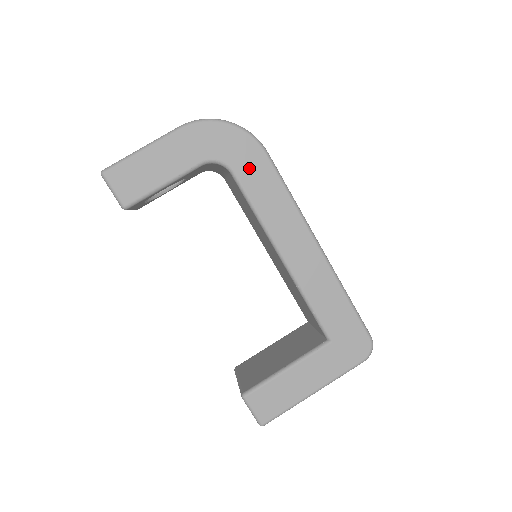
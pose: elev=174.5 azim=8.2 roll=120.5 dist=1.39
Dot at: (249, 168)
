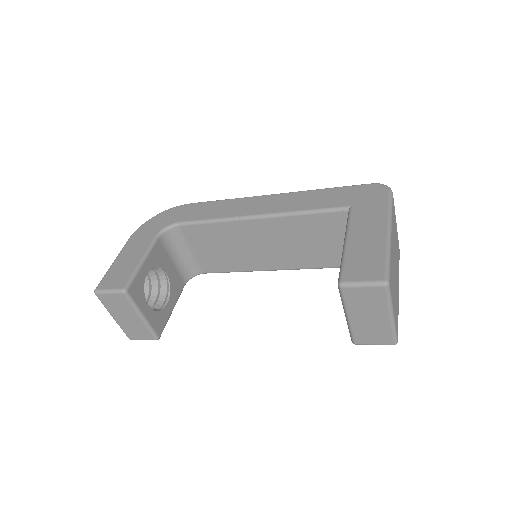
Dot at: (187, 214)
